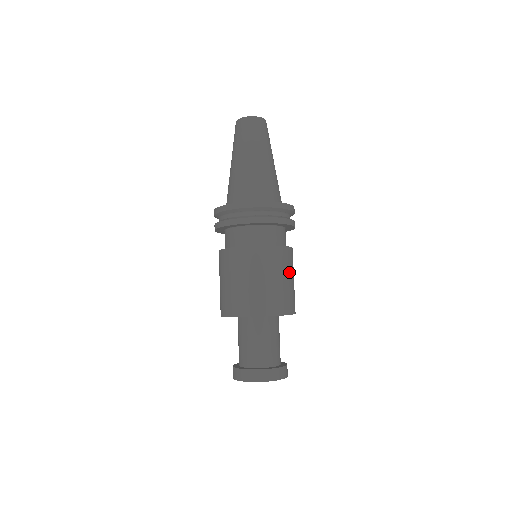
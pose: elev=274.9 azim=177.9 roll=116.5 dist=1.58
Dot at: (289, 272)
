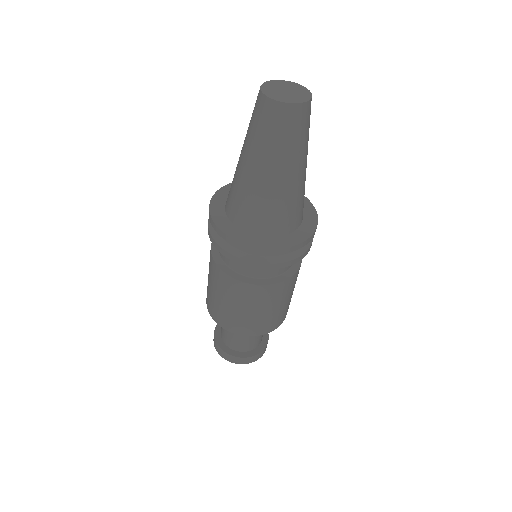
Dot at: (293, 289)
